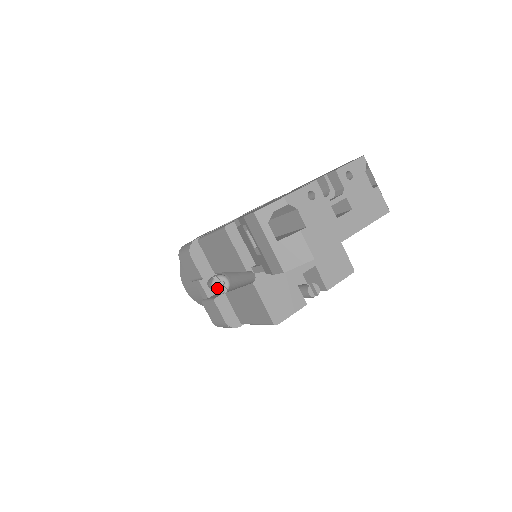
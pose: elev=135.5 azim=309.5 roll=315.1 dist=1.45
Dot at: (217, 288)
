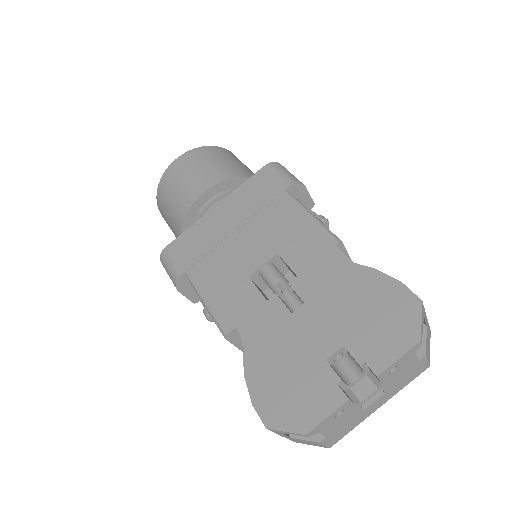
Dot at: (212, 320)
